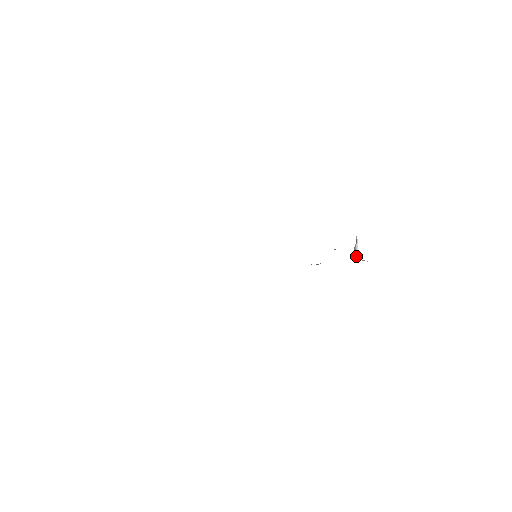
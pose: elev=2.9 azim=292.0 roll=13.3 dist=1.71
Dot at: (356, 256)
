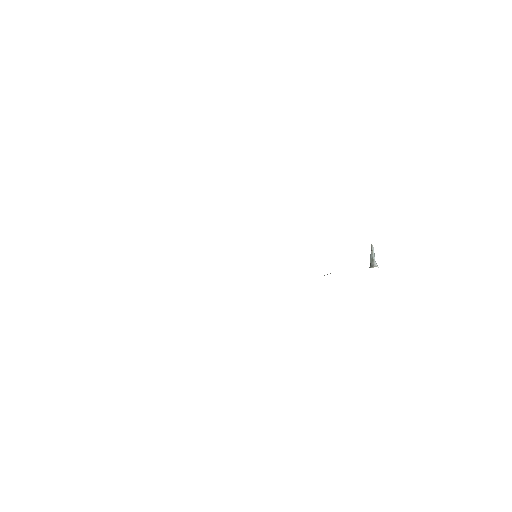
Dot at: (374, 264)
